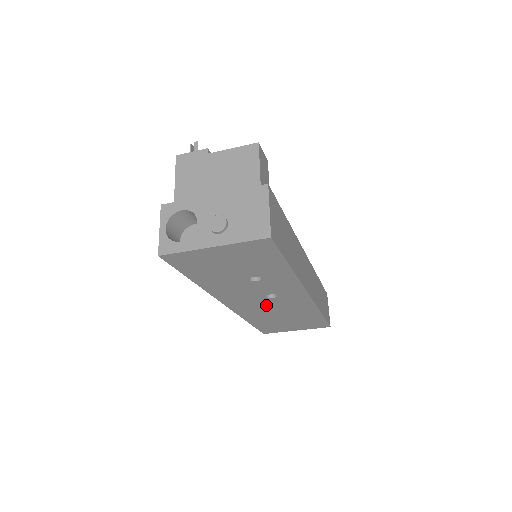
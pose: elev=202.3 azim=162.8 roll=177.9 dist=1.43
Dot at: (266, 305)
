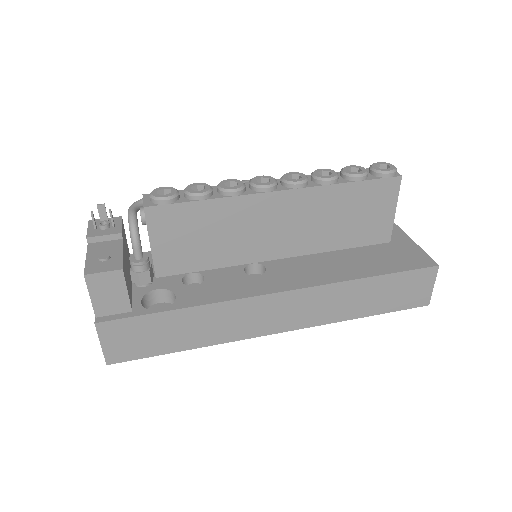
Dot at: occluded
